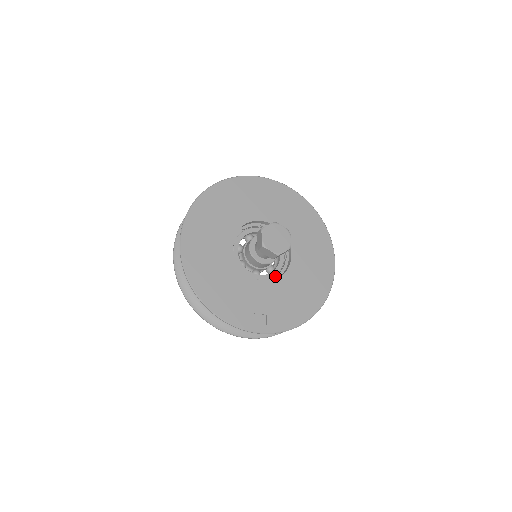
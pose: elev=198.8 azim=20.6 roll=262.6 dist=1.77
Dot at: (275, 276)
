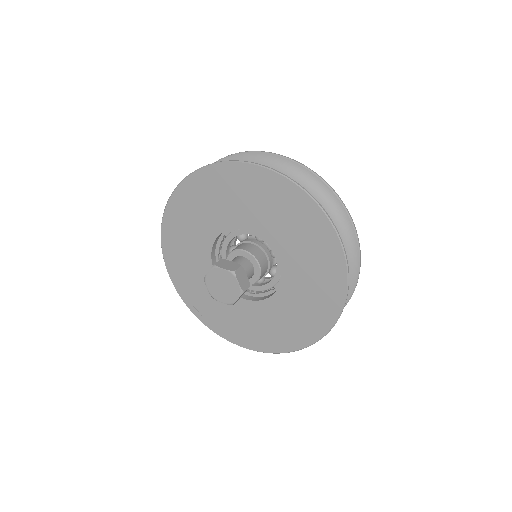
Dot at: (247, 292)
